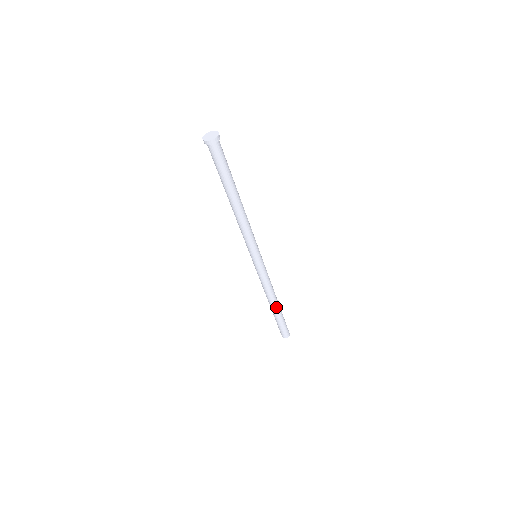
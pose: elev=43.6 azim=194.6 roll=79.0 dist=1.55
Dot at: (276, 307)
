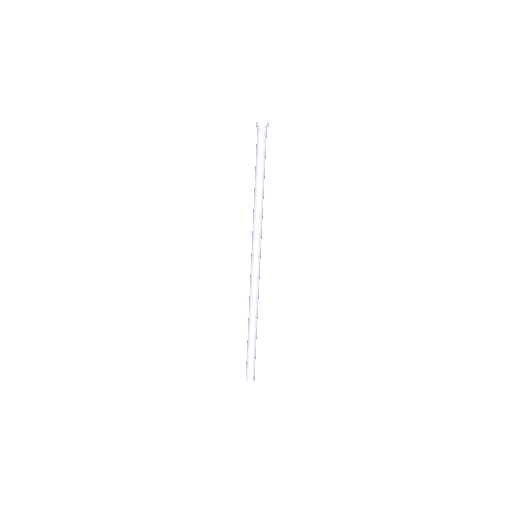
Dot at: (255, 329)
